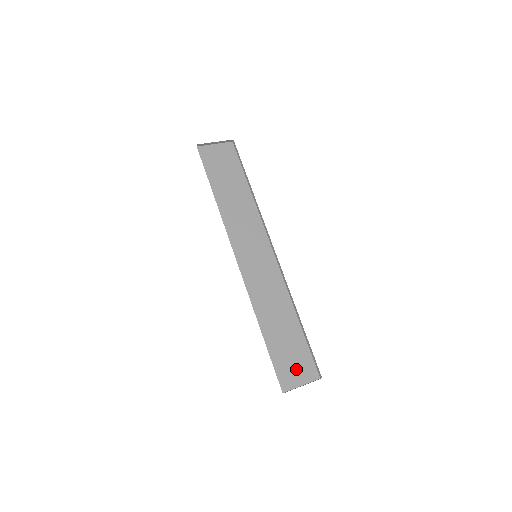
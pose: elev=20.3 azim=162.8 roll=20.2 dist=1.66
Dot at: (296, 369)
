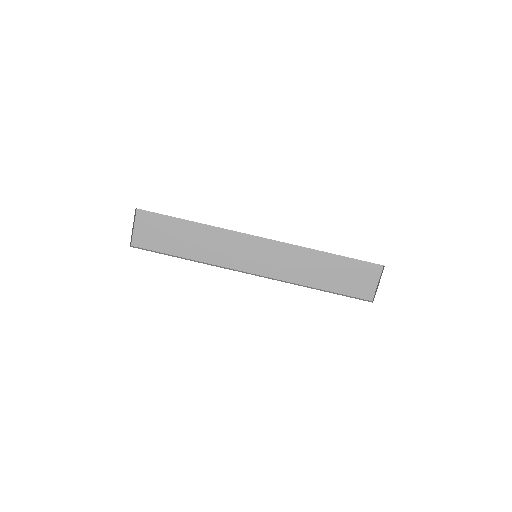
Dot at: (363, 280)
